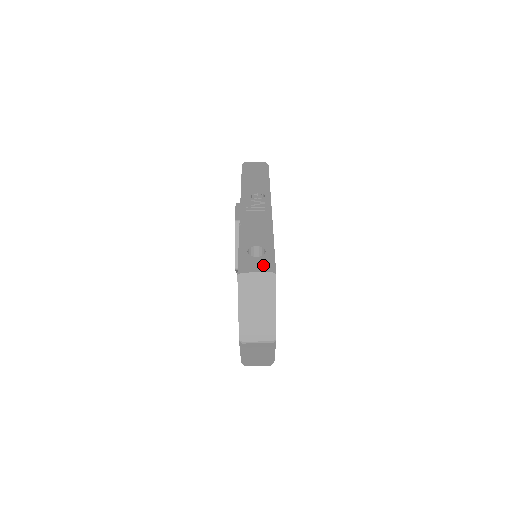
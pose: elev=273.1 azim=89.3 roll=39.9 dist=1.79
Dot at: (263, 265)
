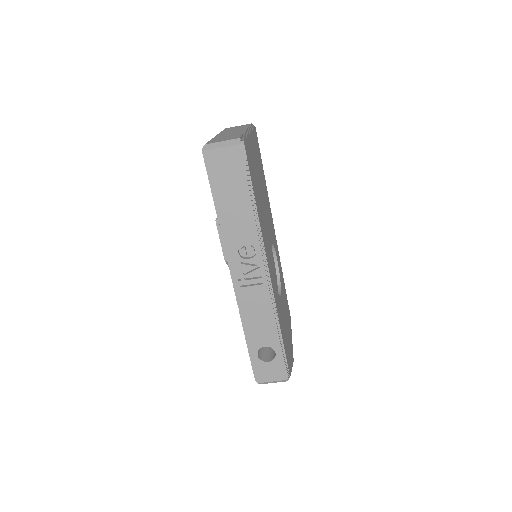
Dot at: (276, 373)
